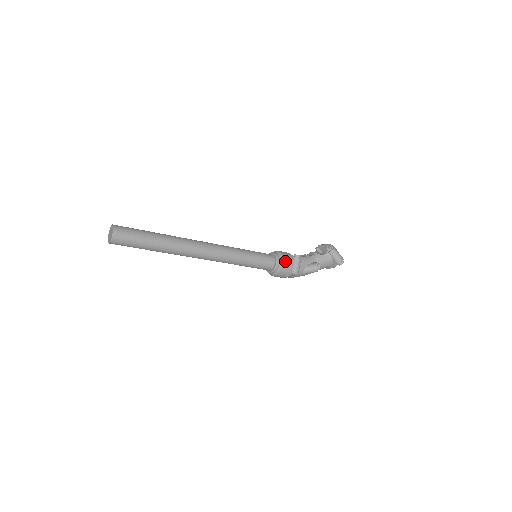
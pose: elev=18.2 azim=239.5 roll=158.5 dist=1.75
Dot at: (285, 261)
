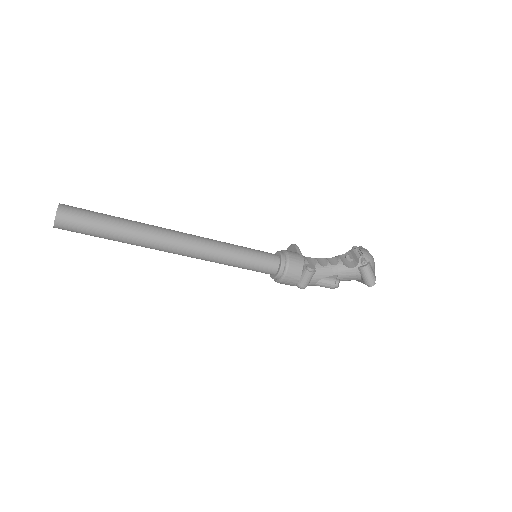
Dot at: (291, 272)
